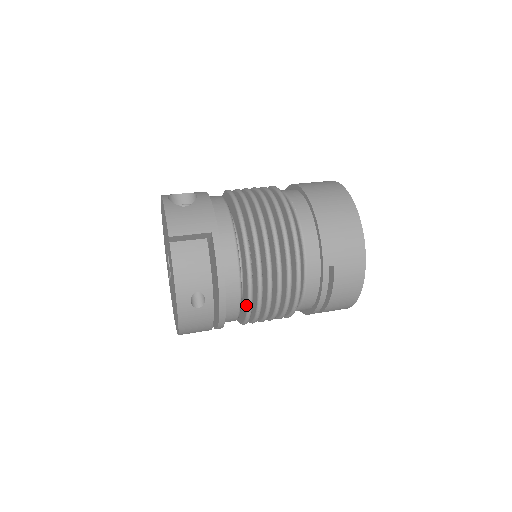
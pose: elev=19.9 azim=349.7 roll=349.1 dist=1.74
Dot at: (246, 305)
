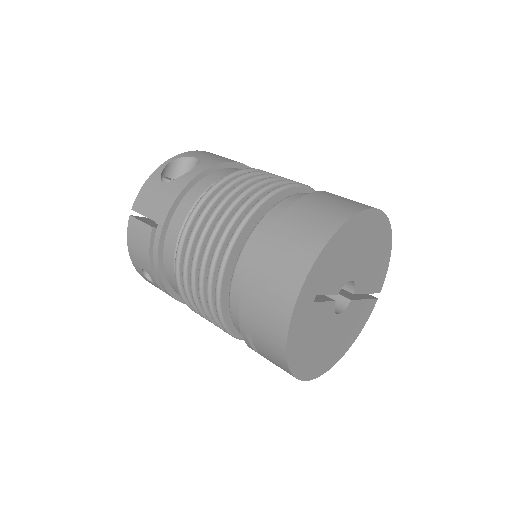
Dot at: occluded
